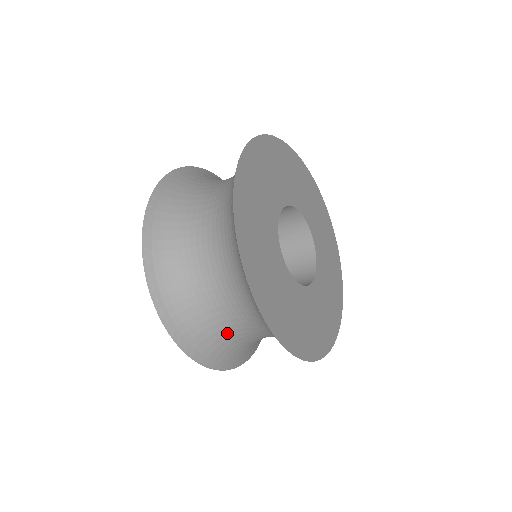
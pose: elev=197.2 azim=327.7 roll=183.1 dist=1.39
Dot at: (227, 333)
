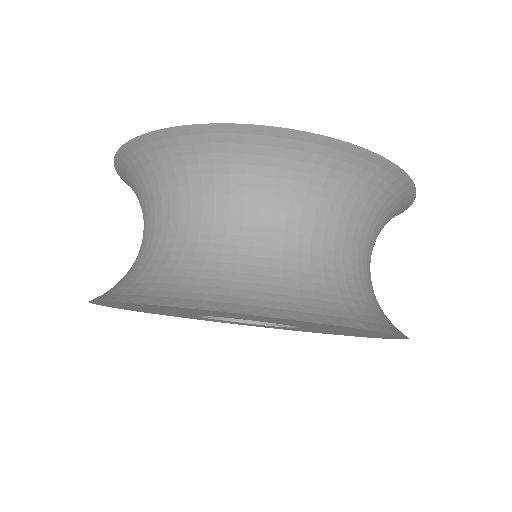
Dot at: (221, 257)
